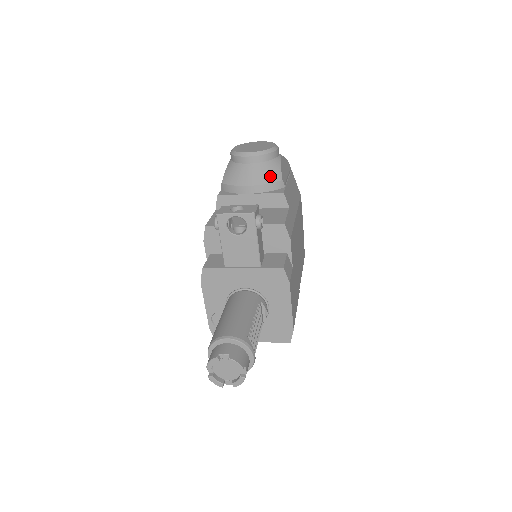
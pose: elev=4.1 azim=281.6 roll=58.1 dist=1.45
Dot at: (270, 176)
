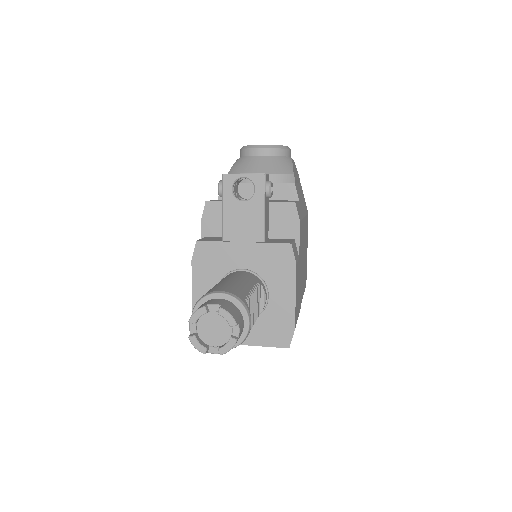
Dot at: (281, 168)
